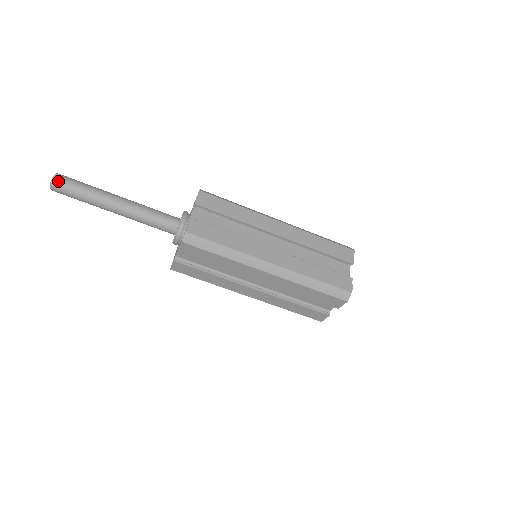
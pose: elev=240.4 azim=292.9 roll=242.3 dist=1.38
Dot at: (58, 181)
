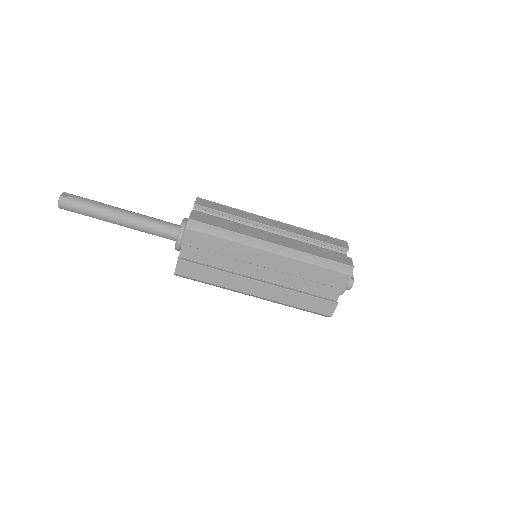
Dot at: (66, 196)
